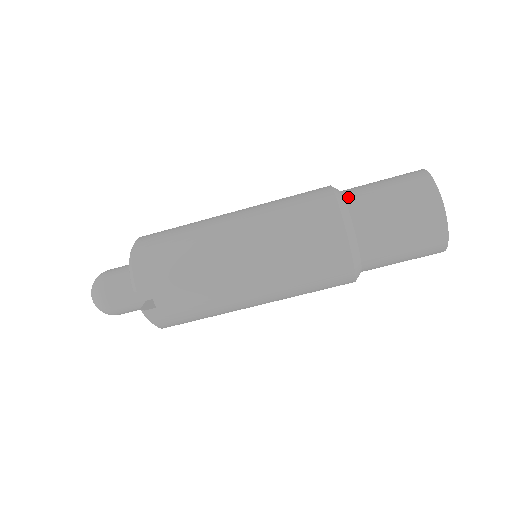
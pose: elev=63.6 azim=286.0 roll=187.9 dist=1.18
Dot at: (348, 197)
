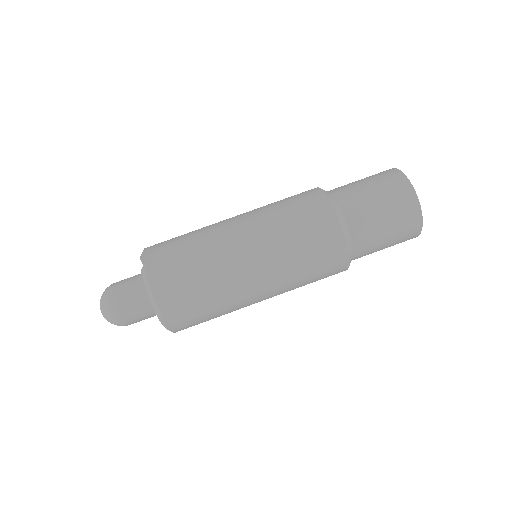
Dot at: occluded
